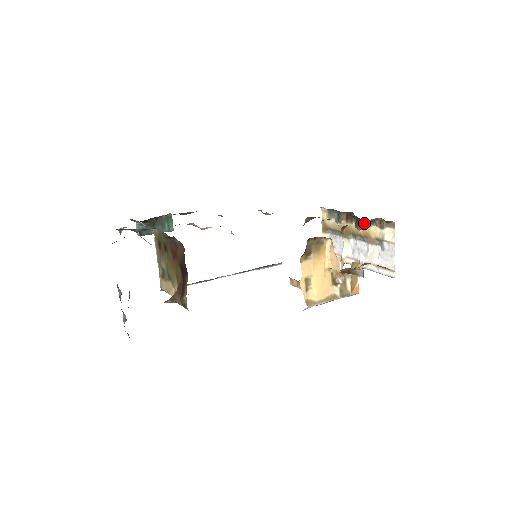
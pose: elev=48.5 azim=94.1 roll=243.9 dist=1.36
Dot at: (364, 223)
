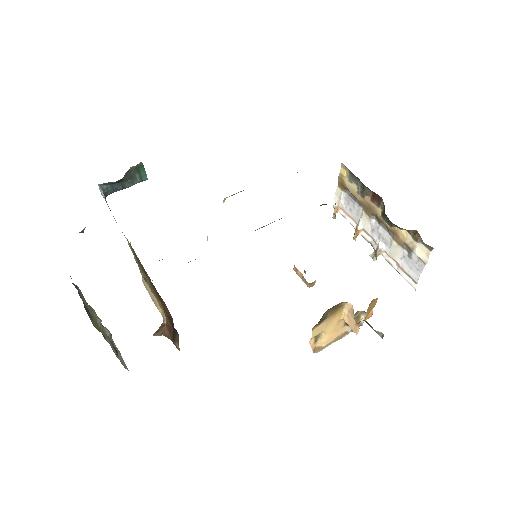
Dot at: (394, 224)
